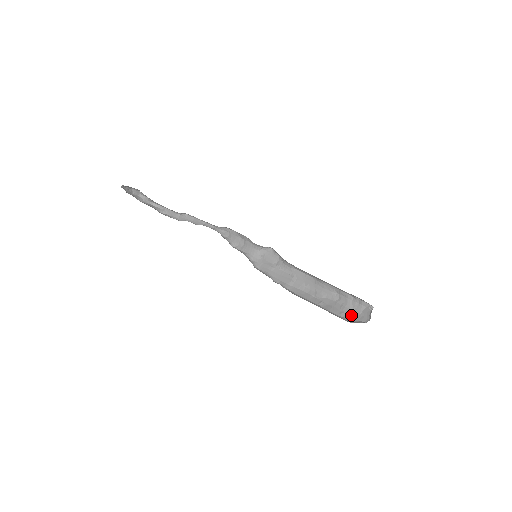
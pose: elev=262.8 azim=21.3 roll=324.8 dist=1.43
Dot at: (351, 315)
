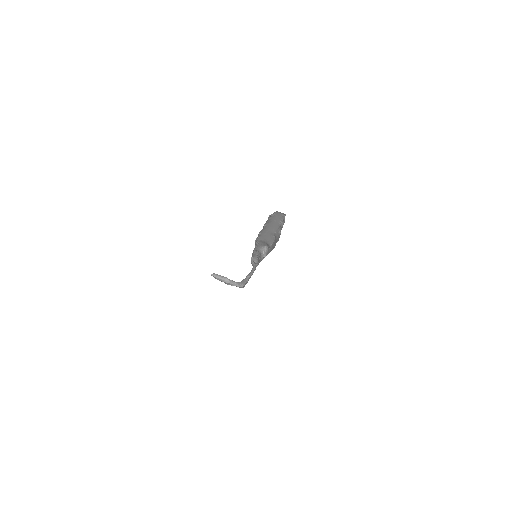
Dot at: occluded
